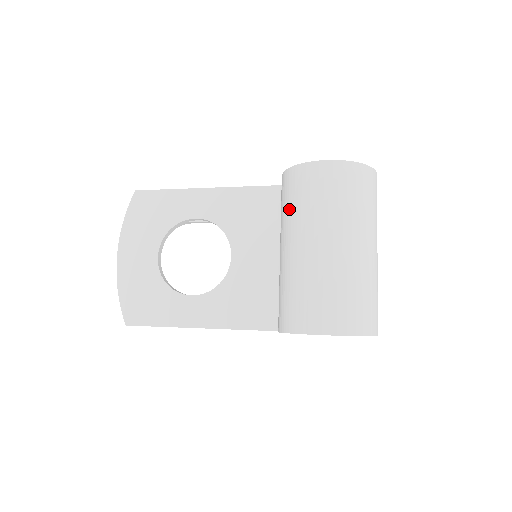
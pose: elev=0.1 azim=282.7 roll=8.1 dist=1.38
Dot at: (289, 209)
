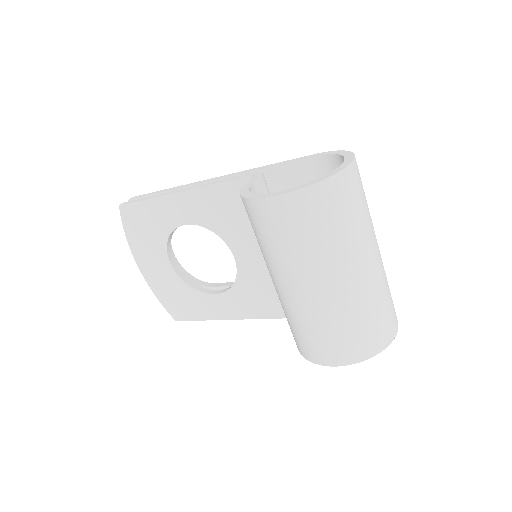
Dot at: (258, 243)
